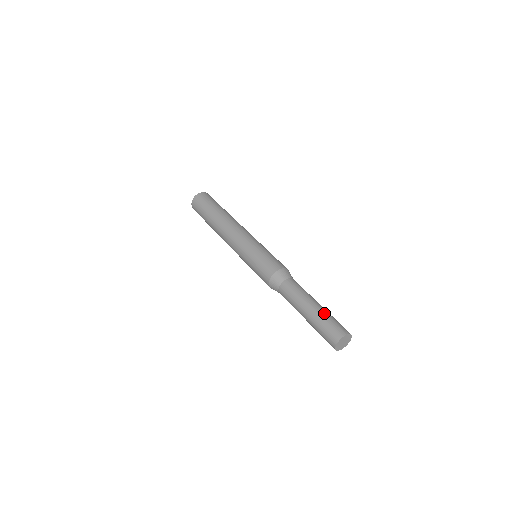
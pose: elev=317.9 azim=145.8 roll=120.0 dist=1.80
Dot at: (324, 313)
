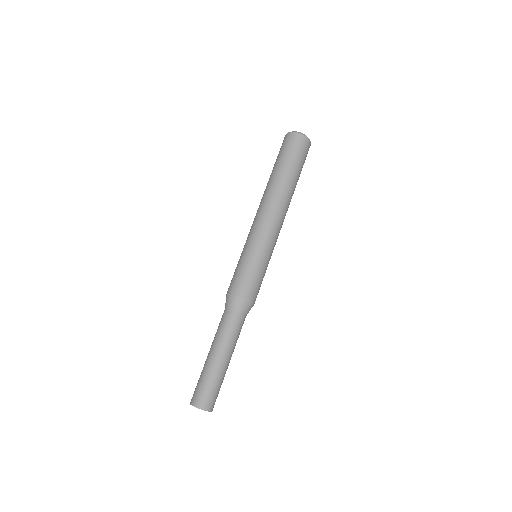
Dot at: (221, 376)
